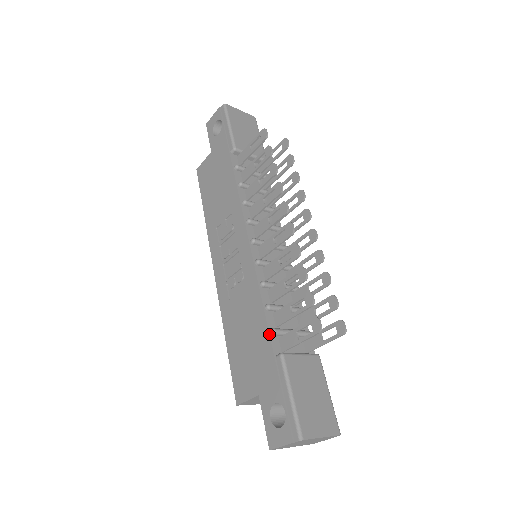
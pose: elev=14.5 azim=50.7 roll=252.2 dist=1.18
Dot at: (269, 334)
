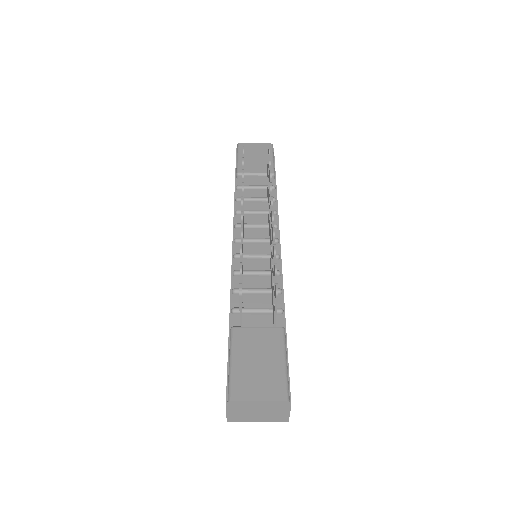
Dot at: (229, 314)
